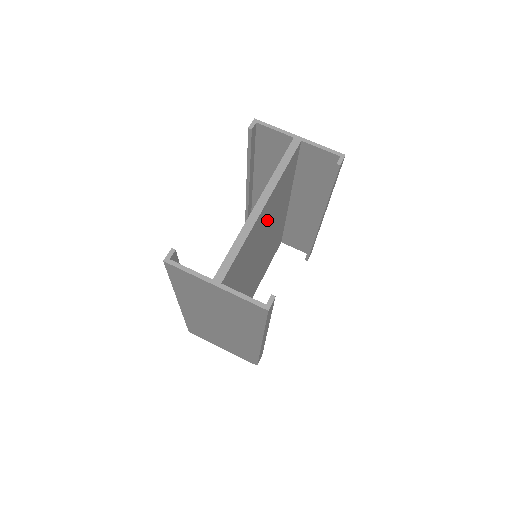
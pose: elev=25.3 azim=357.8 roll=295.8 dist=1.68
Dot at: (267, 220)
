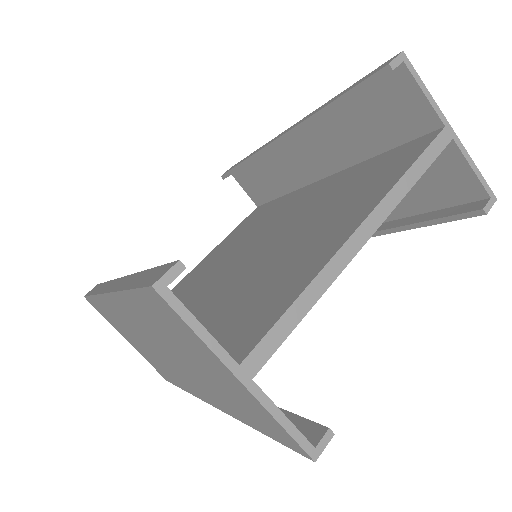
Dot at: occluded
